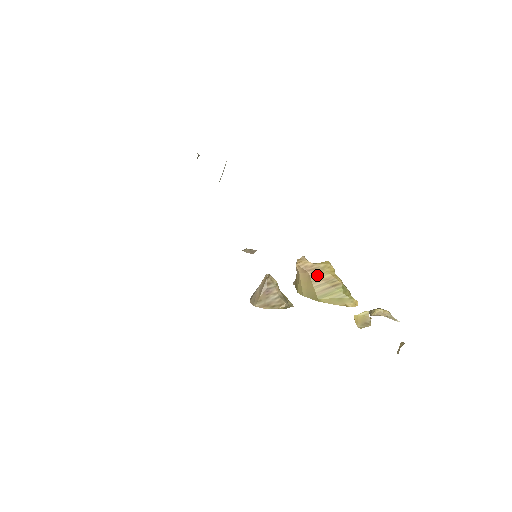
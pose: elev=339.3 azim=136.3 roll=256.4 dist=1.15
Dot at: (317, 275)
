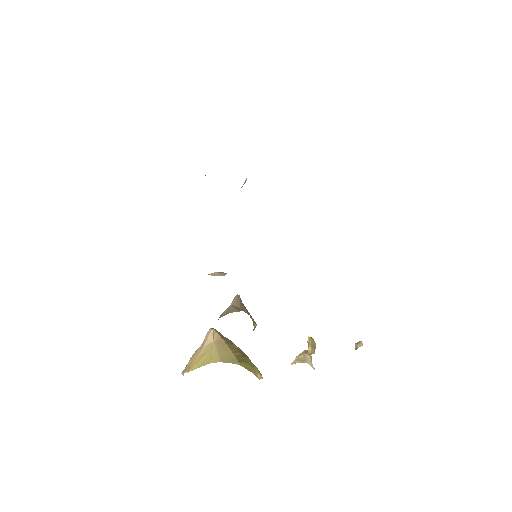
Dot at: (230, 344)
